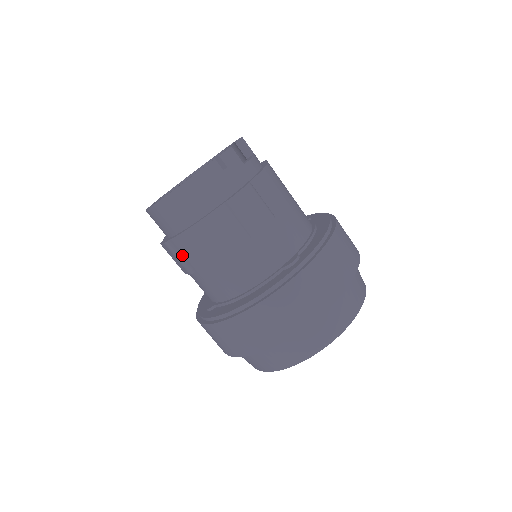
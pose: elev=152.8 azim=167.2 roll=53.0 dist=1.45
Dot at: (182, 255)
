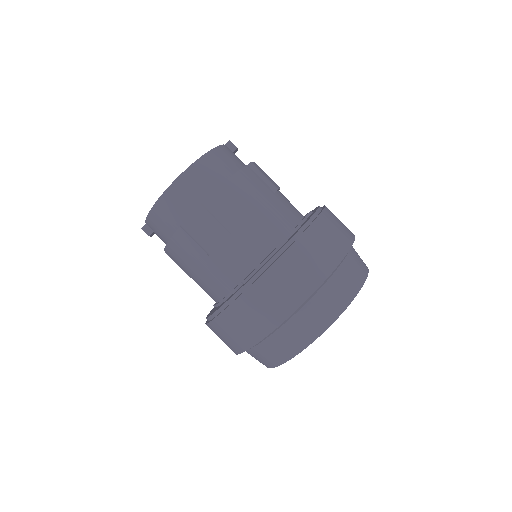
Dot at: (216, 217)
